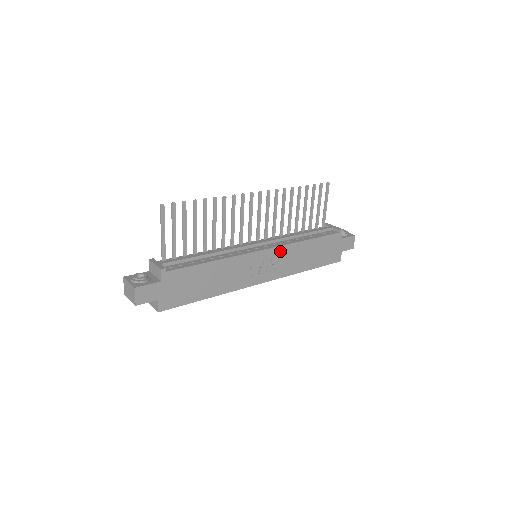
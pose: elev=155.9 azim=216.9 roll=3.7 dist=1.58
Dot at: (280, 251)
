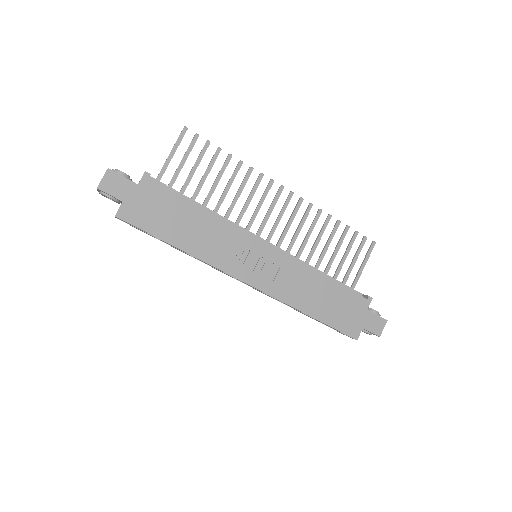
Dot at: (285, 261)
